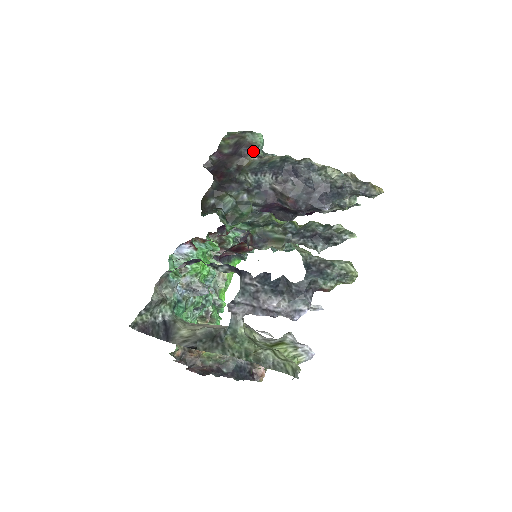
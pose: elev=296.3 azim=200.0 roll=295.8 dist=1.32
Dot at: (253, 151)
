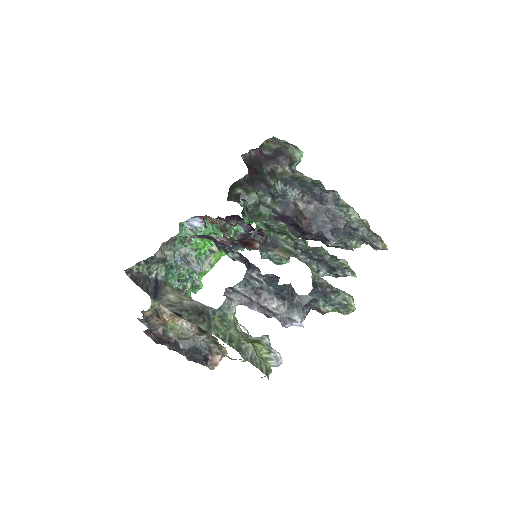
Dot at: (290, 163)
